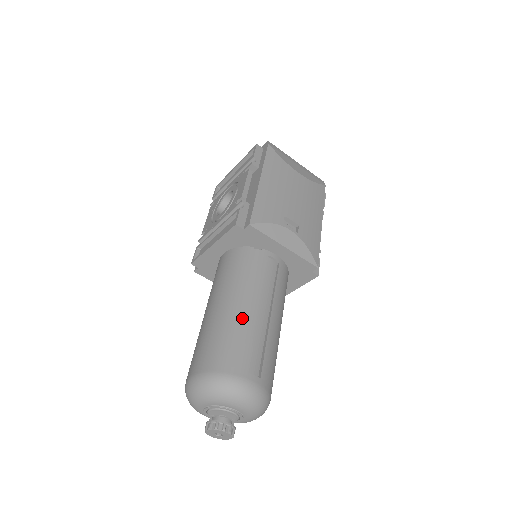
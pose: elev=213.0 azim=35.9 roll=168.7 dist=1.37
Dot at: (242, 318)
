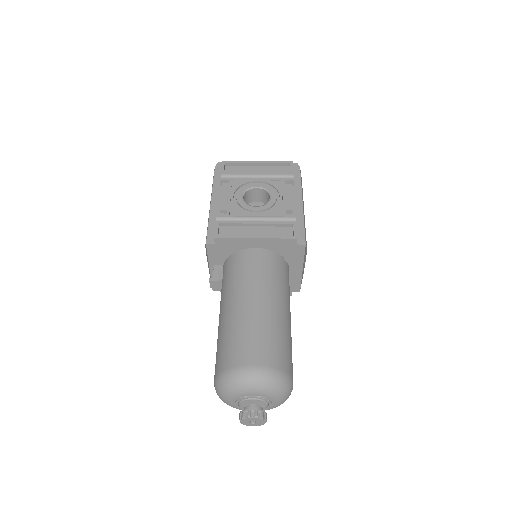
Dot at: (287, 324)
